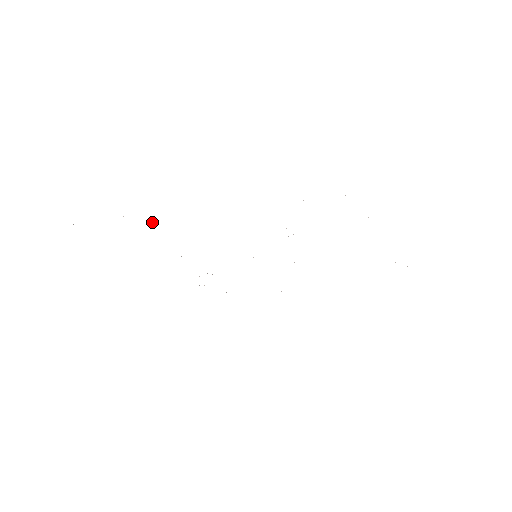
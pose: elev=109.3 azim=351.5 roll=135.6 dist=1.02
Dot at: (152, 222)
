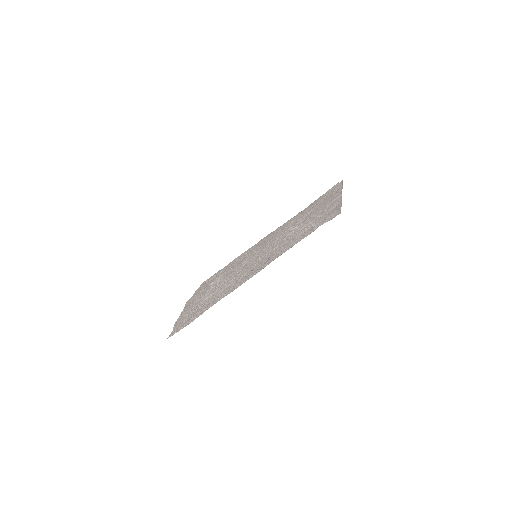
Dot at: (227, 292)
